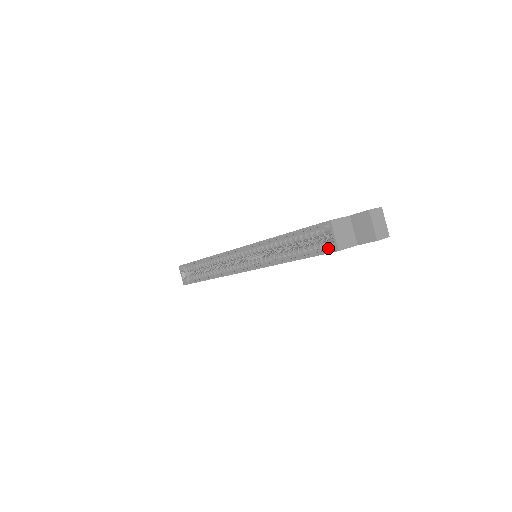
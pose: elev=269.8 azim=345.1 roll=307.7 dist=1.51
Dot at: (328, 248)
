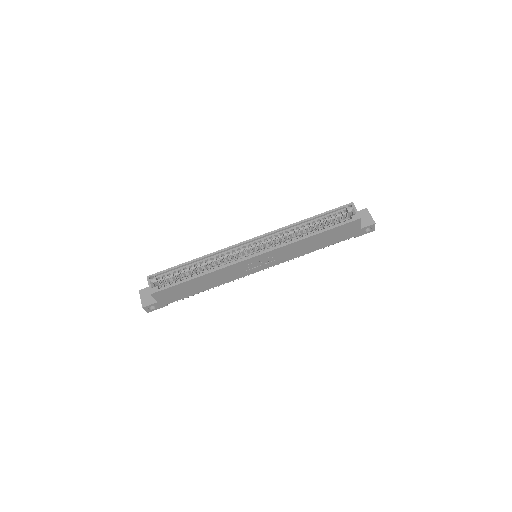
Dot at: (352, 218)
